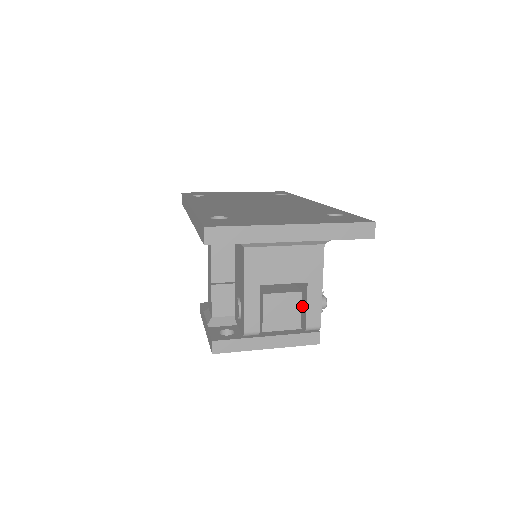
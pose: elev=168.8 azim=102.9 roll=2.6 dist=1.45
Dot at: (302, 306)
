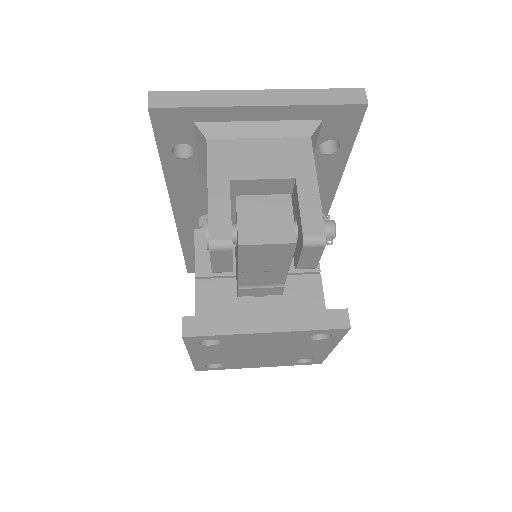
Dot at: (297, 222)
